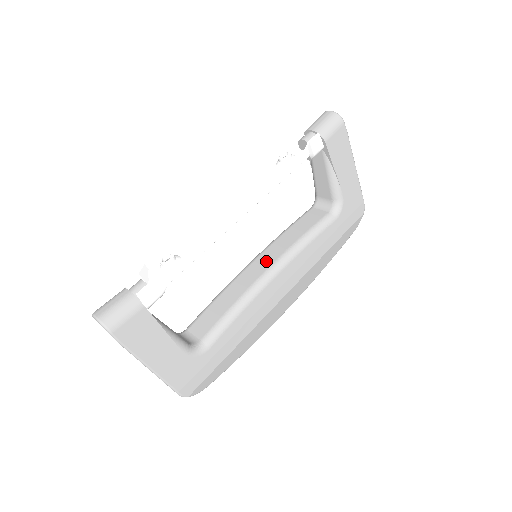
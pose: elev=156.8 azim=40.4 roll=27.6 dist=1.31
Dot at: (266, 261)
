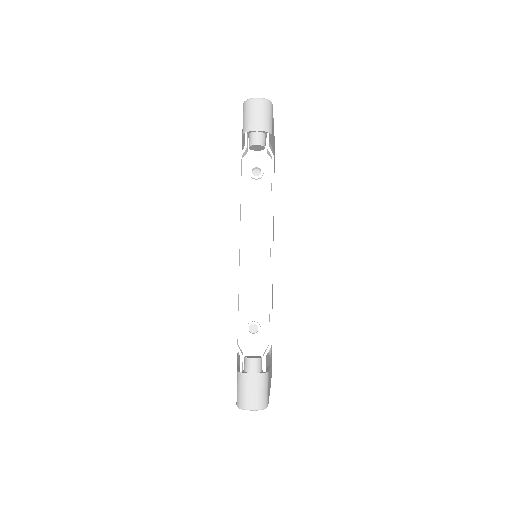
Dot at: occluded
